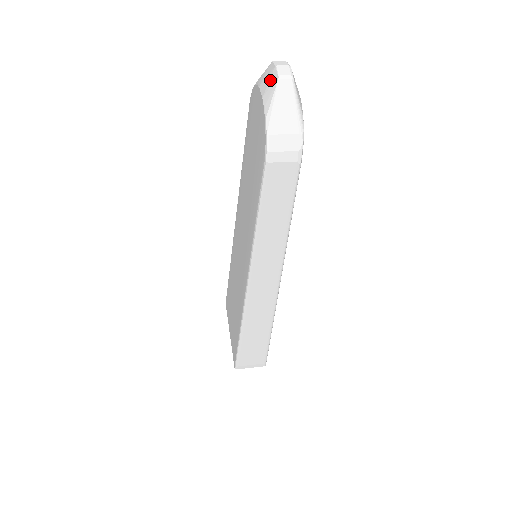
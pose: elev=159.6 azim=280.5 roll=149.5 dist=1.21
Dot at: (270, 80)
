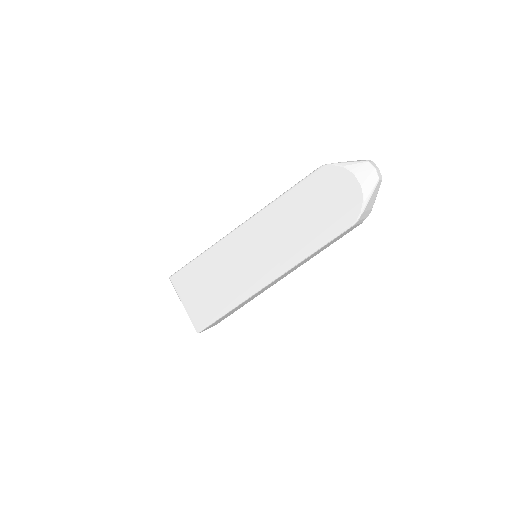
Dot at: (370, 177)
